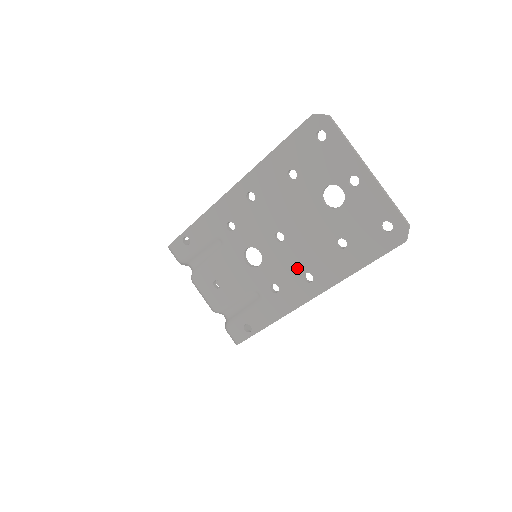
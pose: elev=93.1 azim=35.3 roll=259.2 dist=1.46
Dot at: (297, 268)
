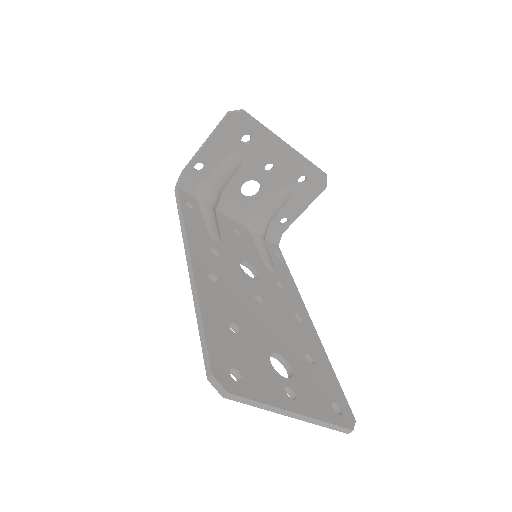
Dot at: occluded
